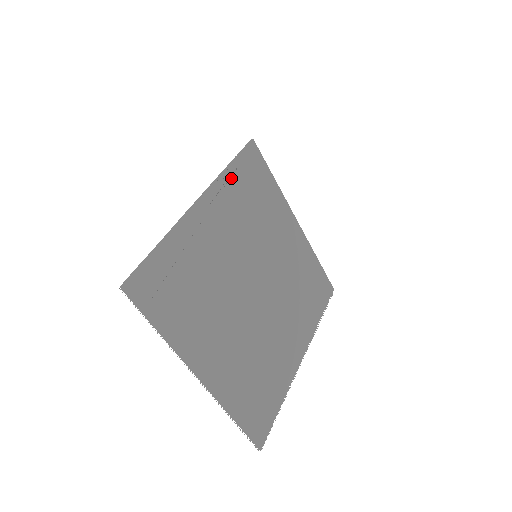
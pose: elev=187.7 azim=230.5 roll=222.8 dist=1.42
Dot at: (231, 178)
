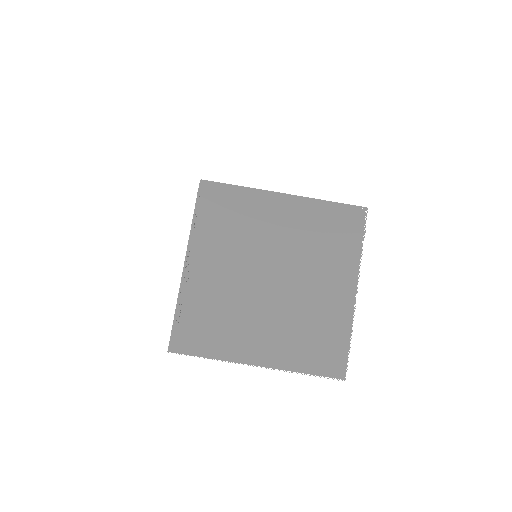
Dot at: (200, 225)
